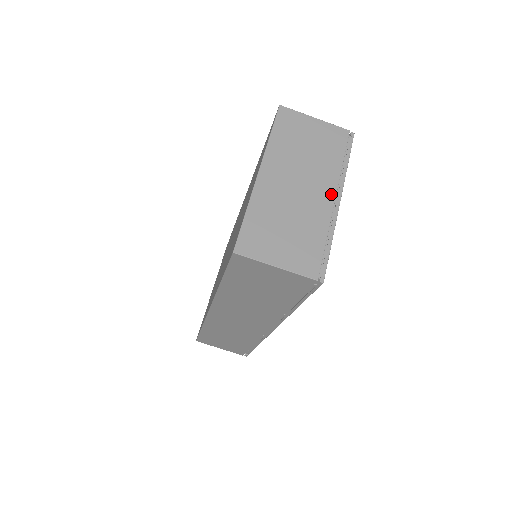
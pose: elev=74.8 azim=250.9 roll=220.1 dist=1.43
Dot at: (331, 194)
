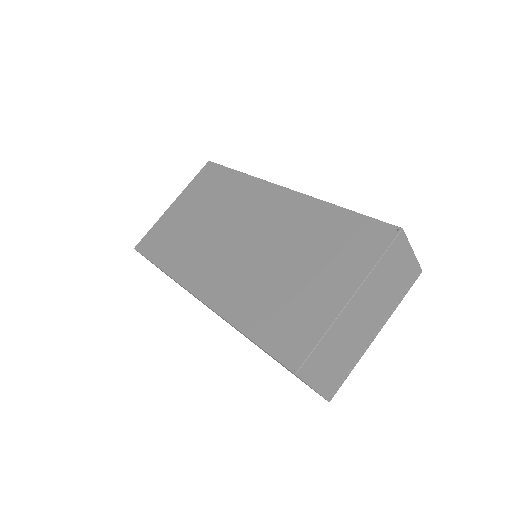
Dot at: (377, 329)
